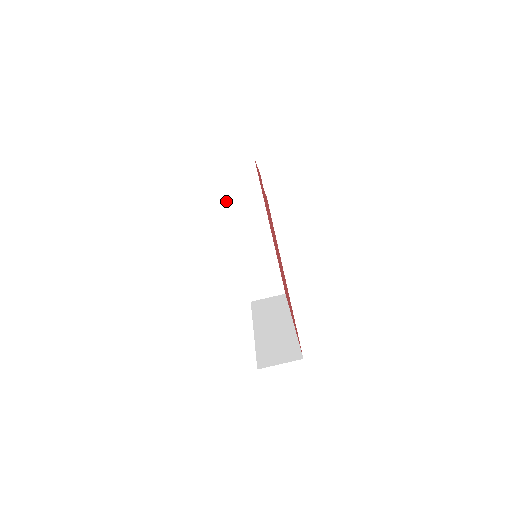
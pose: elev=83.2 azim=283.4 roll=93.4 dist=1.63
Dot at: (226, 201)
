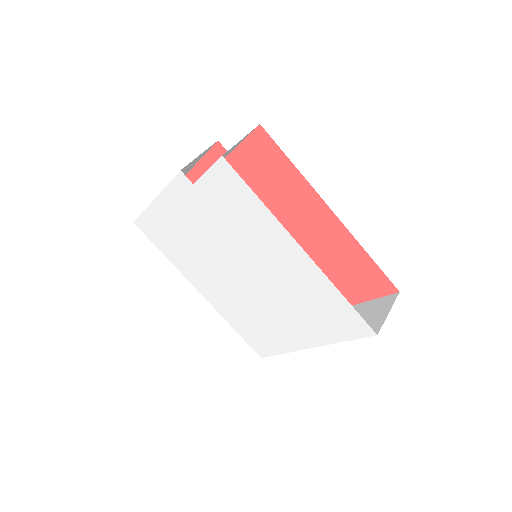
Dot at: (166, 254)
